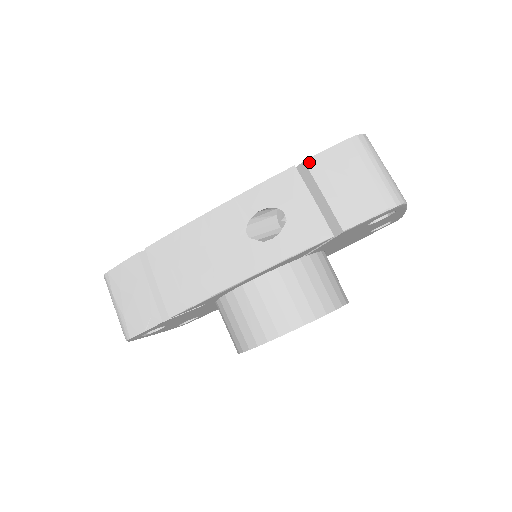
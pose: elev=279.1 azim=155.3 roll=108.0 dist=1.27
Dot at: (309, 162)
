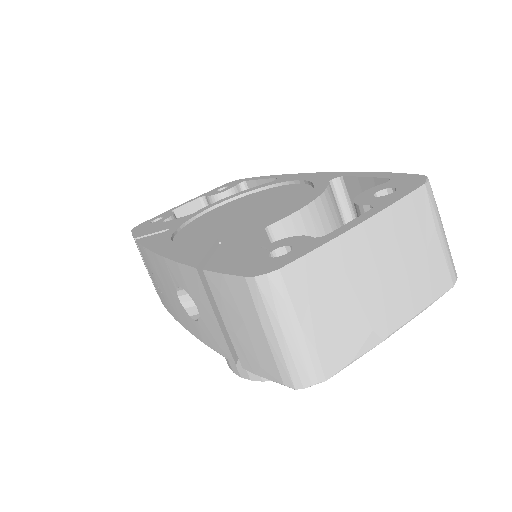
Dot at: (207, 275)
